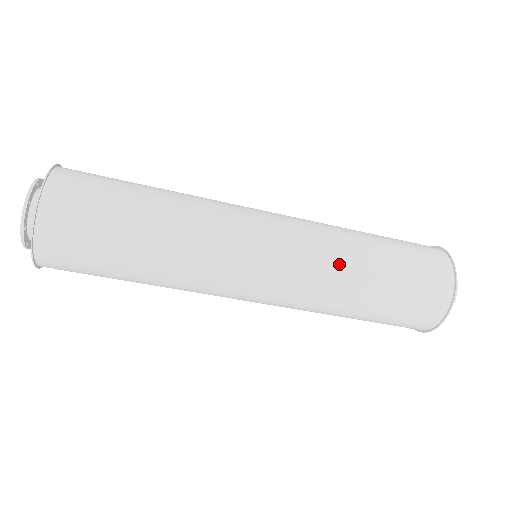
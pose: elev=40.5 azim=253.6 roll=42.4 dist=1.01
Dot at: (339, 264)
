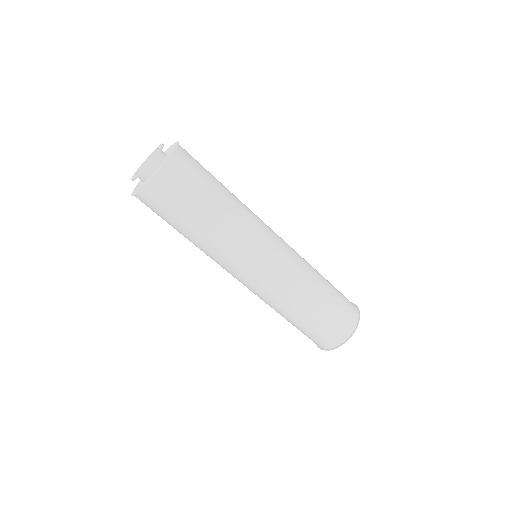
Dot at: (307, 262)
